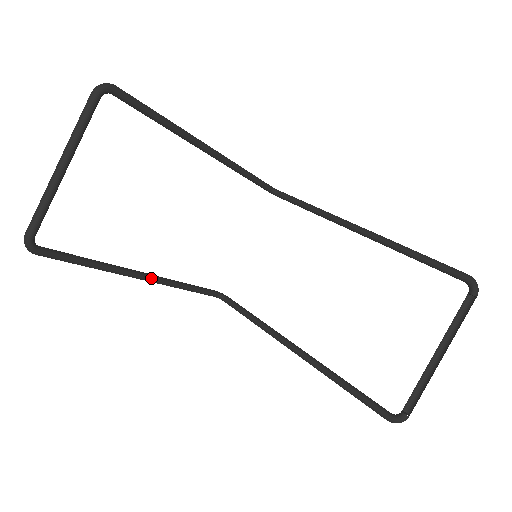
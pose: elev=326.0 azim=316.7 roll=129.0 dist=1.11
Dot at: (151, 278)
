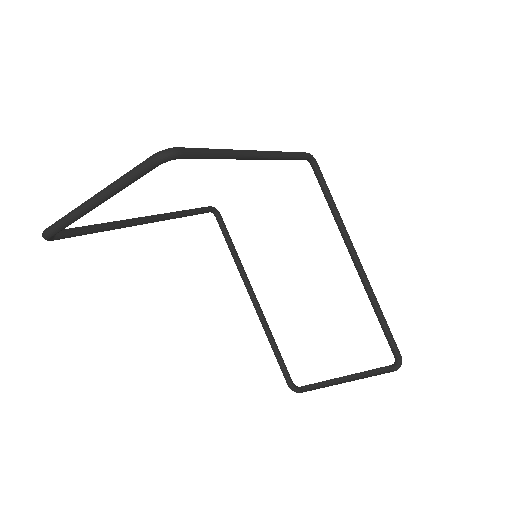
Dot at: (155, 221)
